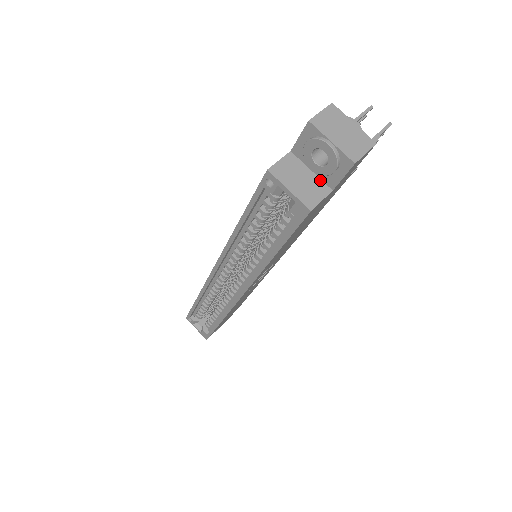
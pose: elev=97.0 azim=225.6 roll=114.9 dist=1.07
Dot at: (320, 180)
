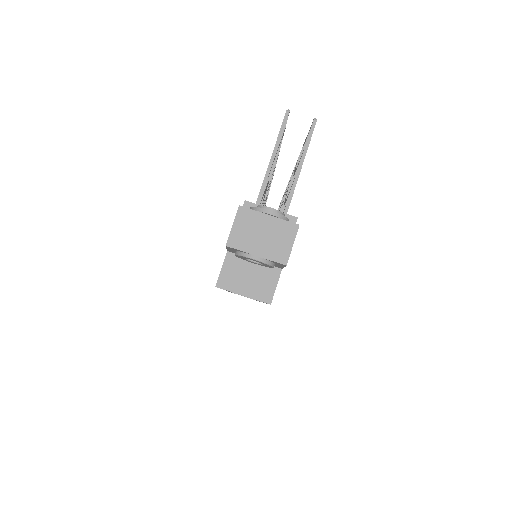
Dot at: occluded
